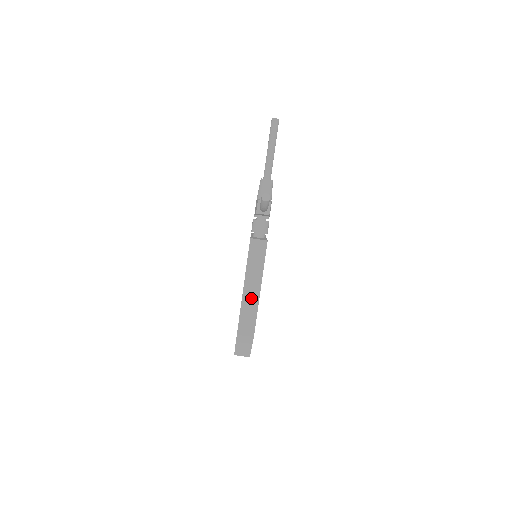
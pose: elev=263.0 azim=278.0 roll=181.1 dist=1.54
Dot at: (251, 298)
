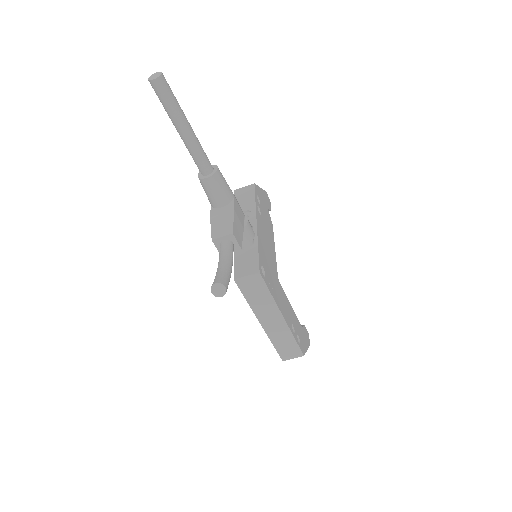
Dot at: (277, 329)
